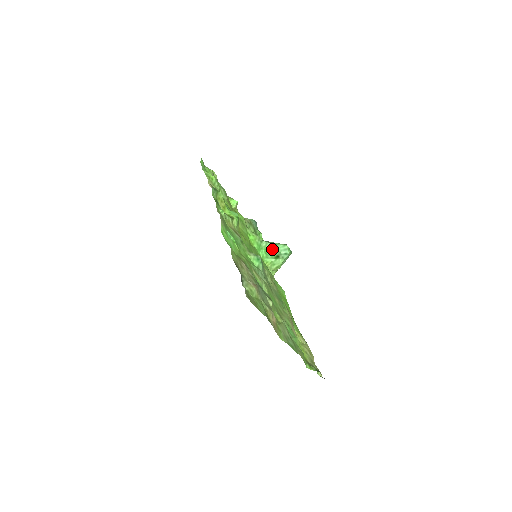
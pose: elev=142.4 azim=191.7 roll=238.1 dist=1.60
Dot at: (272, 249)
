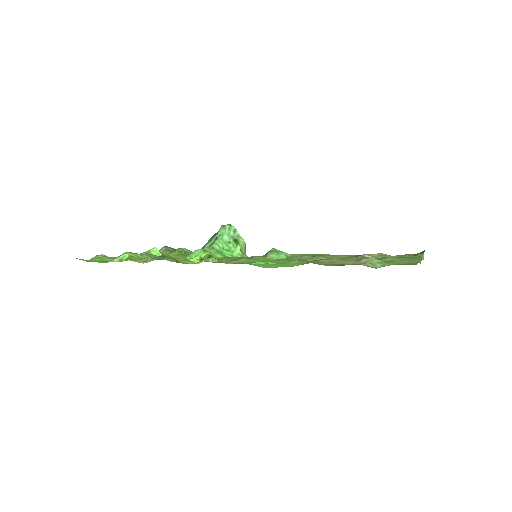
Dot at: (224, 242)
